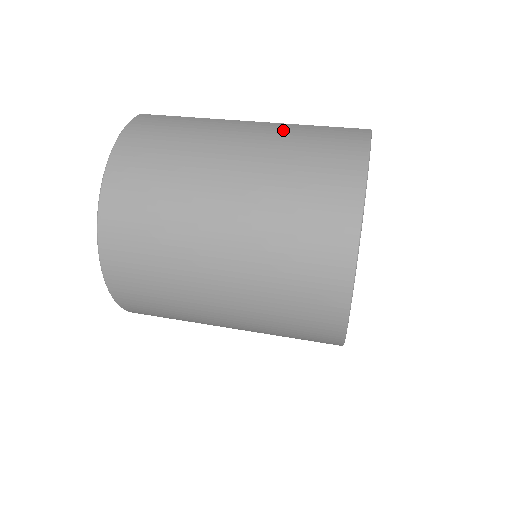
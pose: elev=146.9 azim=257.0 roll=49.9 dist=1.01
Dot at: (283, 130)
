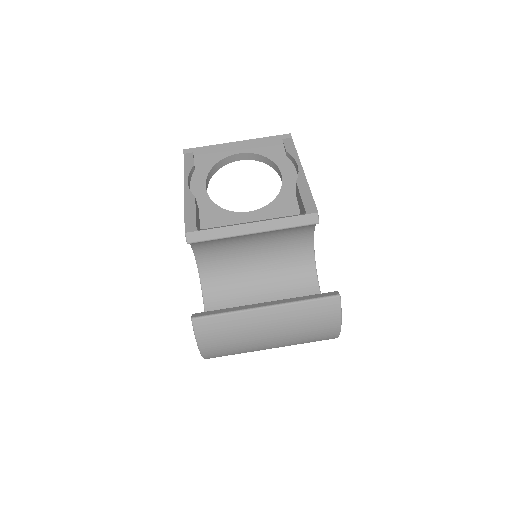
Dot at: (291, 316)
